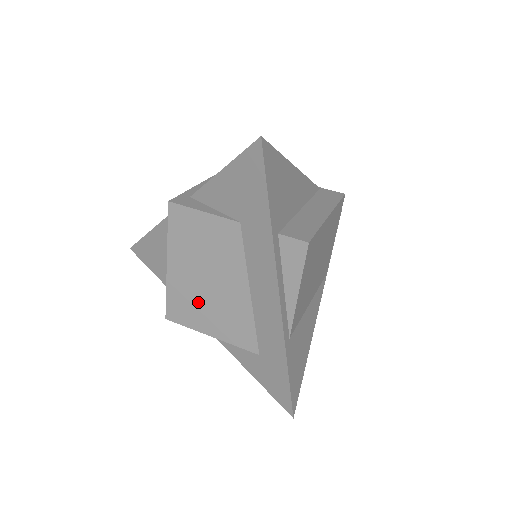
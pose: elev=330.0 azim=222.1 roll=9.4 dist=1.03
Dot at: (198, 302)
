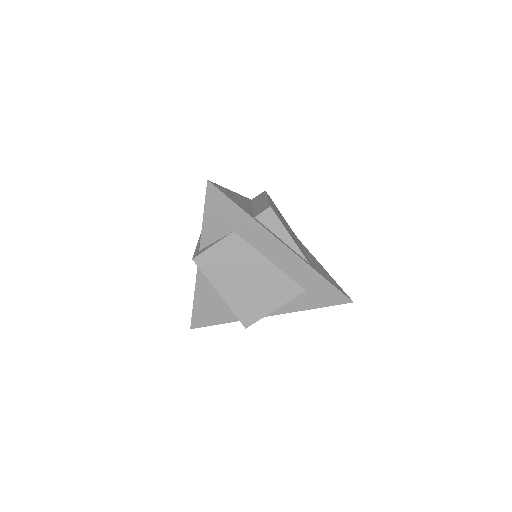
Dot at: (252, 297)
